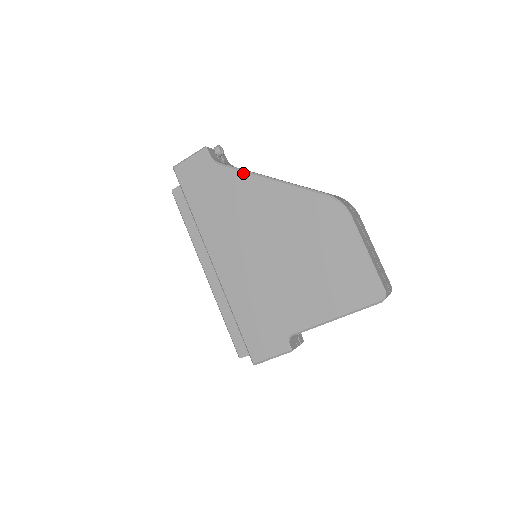
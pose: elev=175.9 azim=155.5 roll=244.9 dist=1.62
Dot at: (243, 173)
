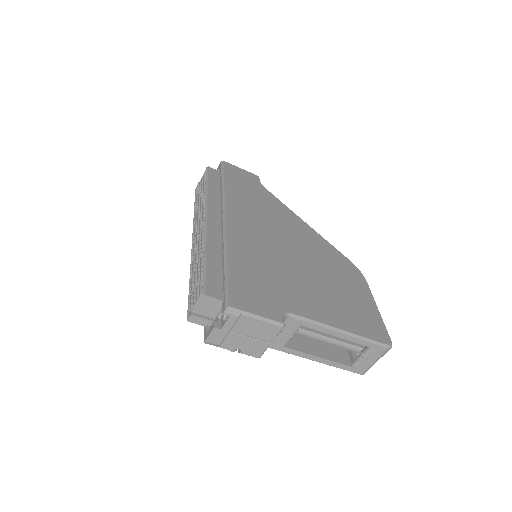
Dot at: (286, 206)
